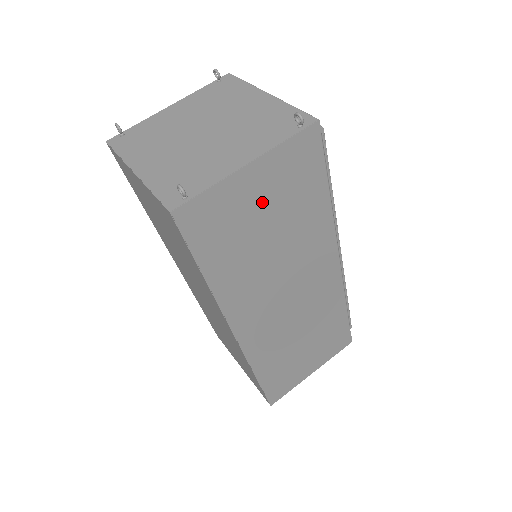
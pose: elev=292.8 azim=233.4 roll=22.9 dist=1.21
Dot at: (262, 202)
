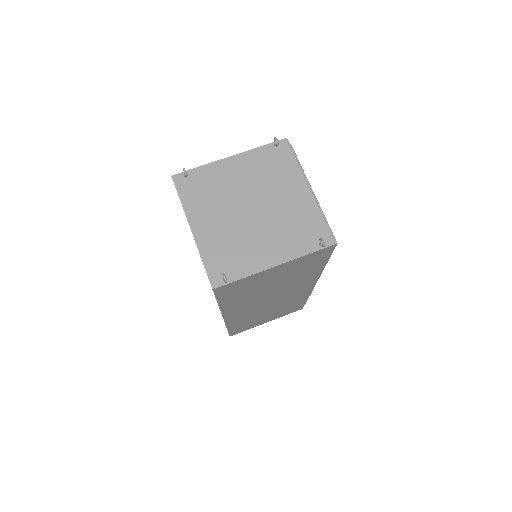
Dot at: (275, 276)
